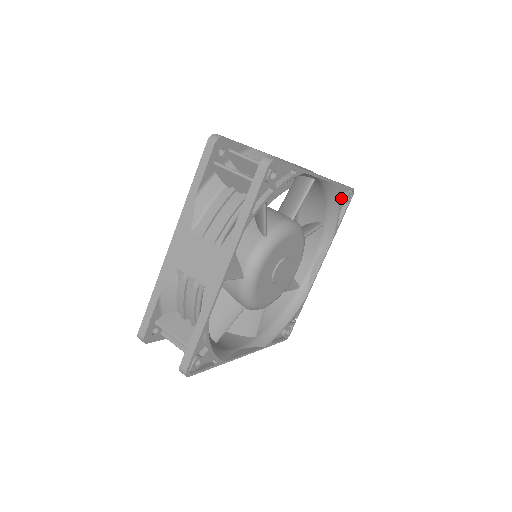
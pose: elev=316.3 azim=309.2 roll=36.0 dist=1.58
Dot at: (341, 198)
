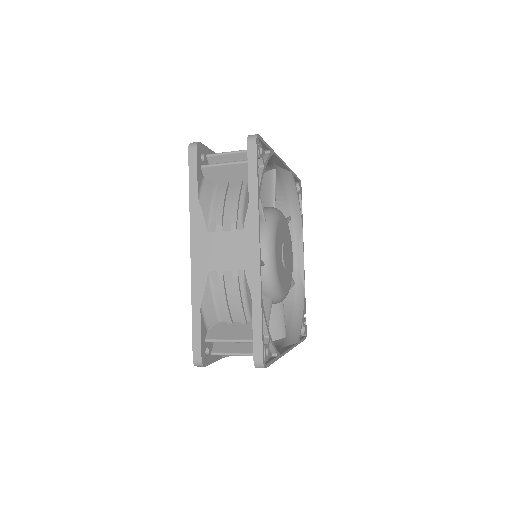
Dot at: occluded
